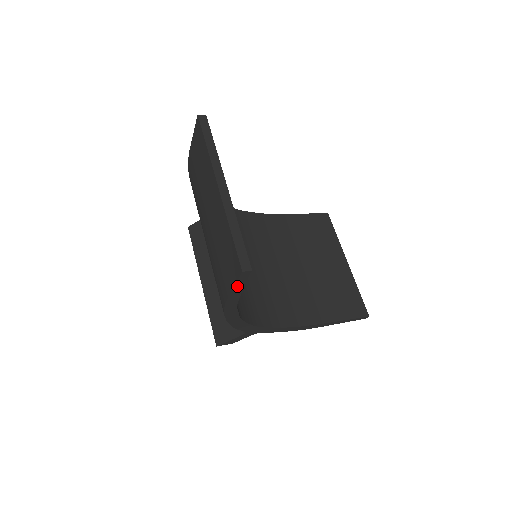
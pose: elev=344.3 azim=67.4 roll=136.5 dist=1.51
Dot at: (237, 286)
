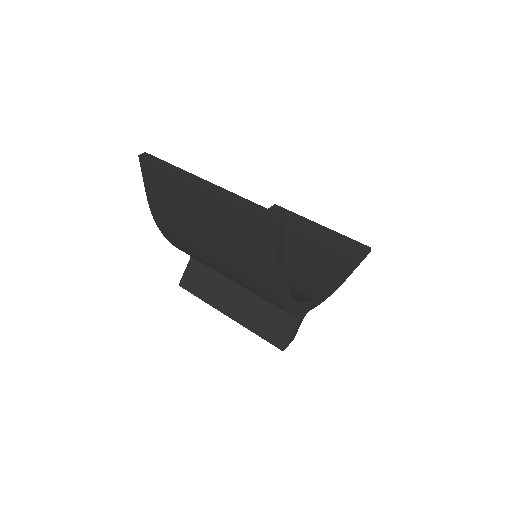
Dot at: (279, 246)
